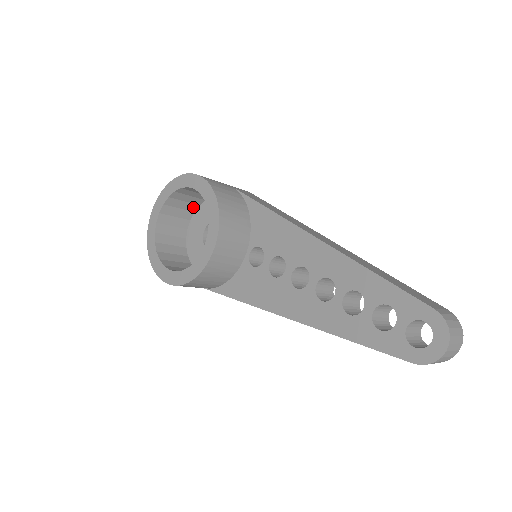
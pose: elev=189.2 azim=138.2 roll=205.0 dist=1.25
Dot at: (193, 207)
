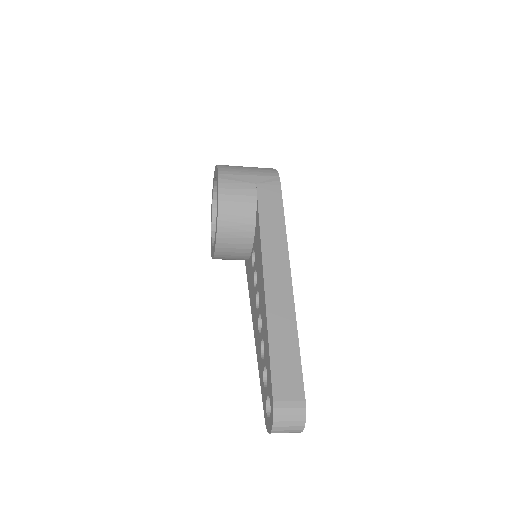
Dot at: occluded
